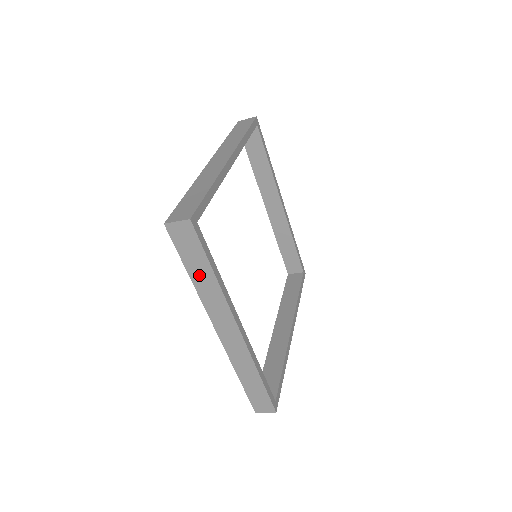
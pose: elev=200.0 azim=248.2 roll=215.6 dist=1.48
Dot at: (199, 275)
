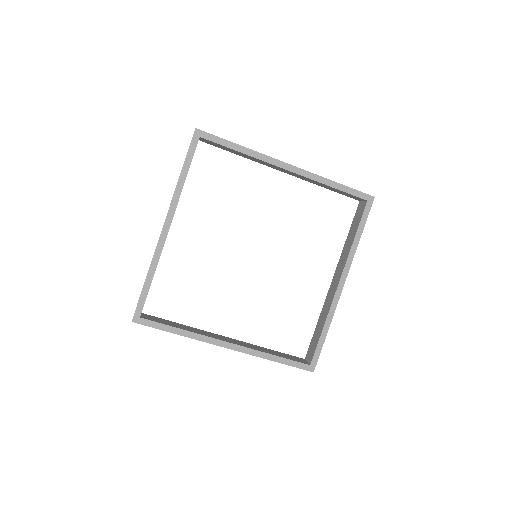
Dot at: occluded
